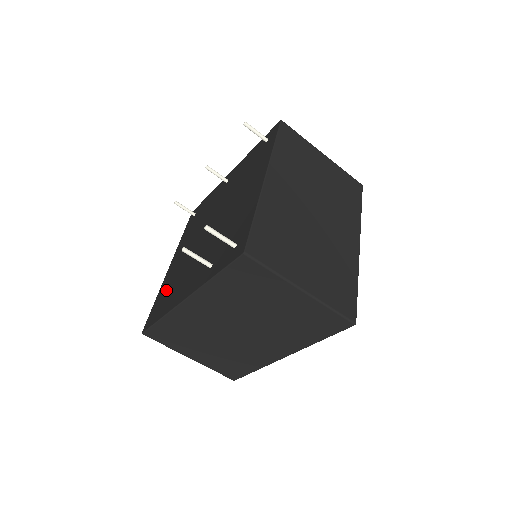
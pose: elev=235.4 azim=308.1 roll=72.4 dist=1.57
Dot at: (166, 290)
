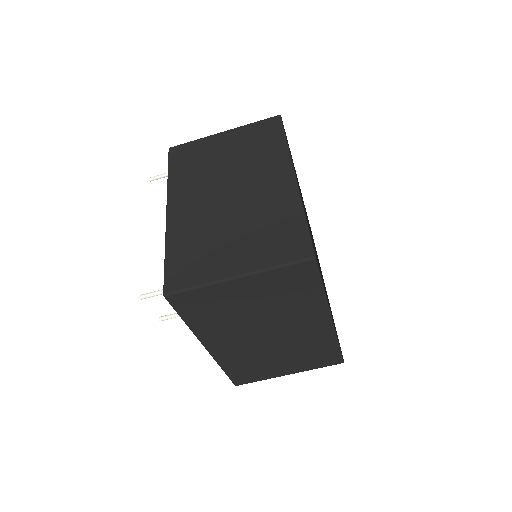
Dot at: occluded
